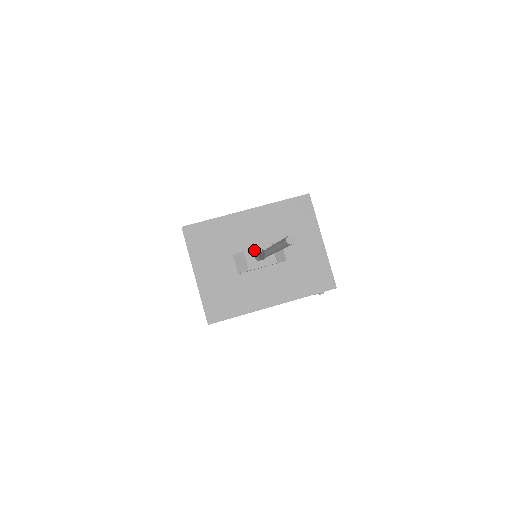
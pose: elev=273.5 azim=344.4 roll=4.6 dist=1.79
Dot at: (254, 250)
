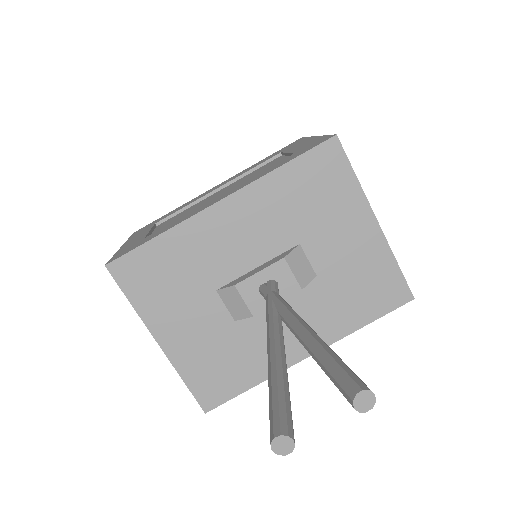
Dot at: (273, 450)
